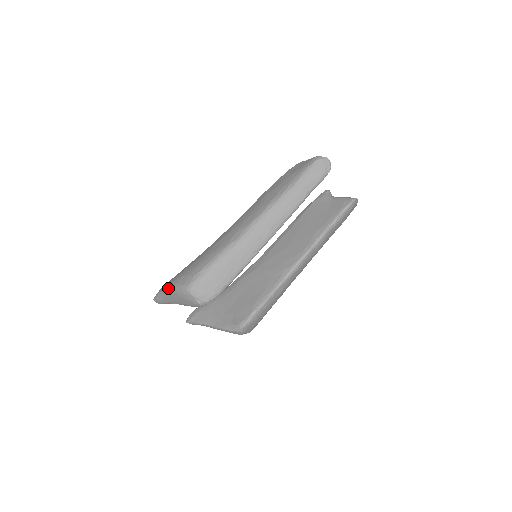
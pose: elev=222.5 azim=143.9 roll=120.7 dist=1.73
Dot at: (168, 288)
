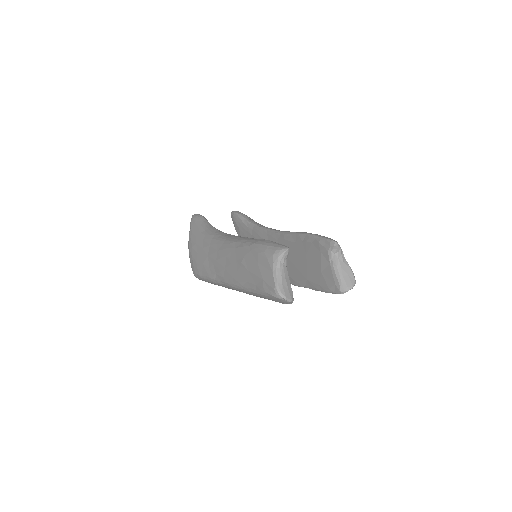
Dot at: (188, 246)
